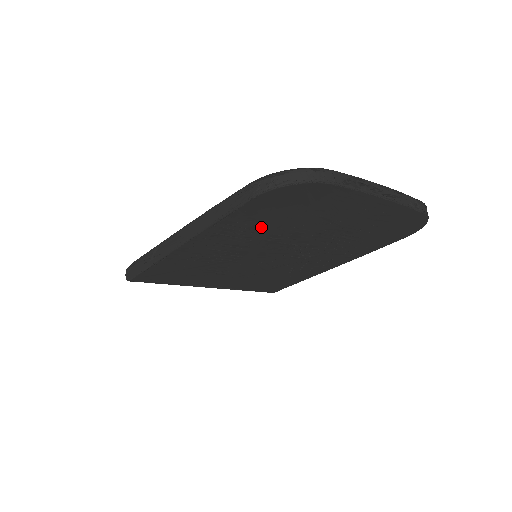
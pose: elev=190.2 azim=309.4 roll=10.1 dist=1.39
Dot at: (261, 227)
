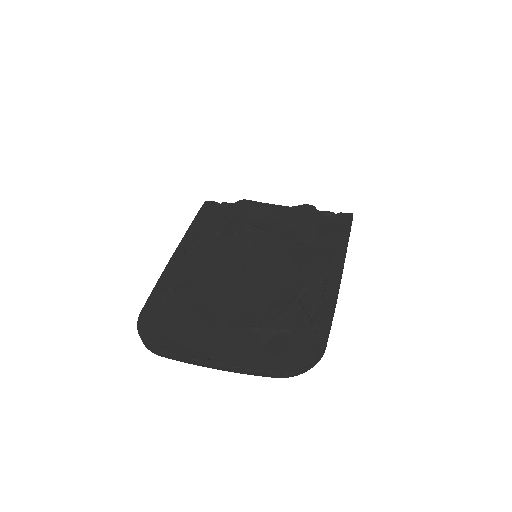
Dot at: occluded
